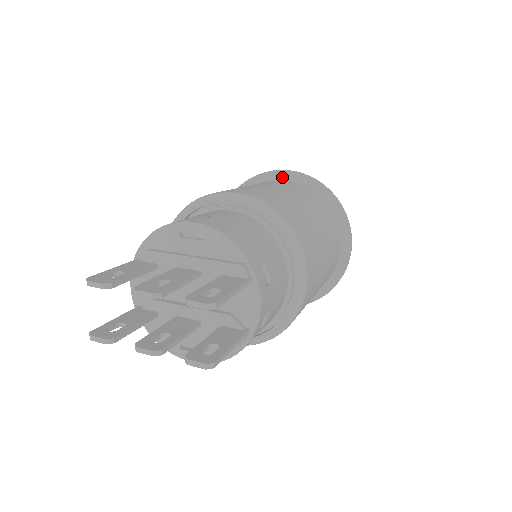
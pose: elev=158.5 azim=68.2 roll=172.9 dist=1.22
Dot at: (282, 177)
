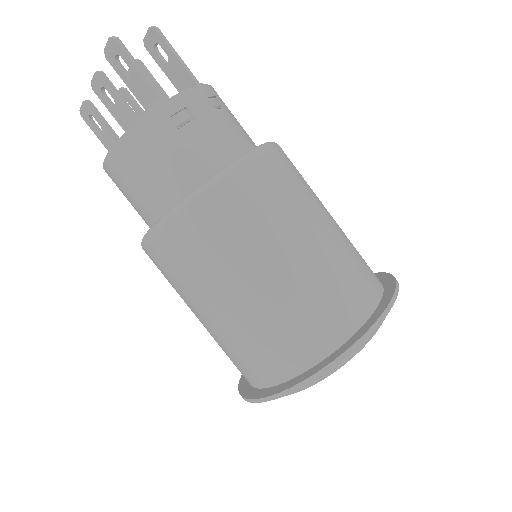
Dot at: occluded
